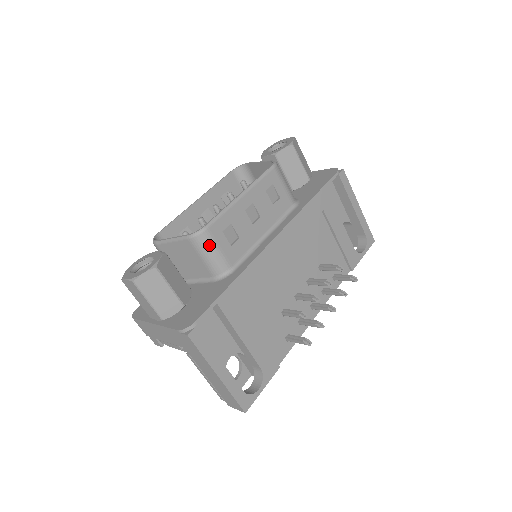
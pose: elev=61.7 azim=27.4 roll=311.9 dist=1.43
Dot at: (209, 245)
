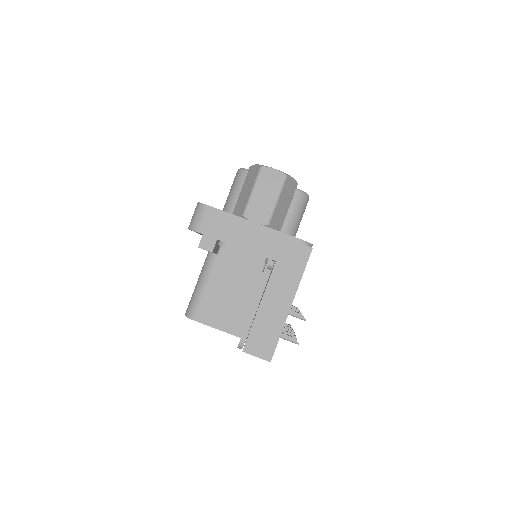
Dot at: (303, 209)
